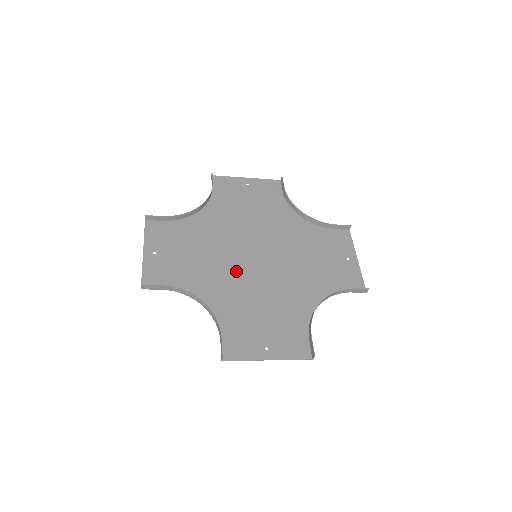
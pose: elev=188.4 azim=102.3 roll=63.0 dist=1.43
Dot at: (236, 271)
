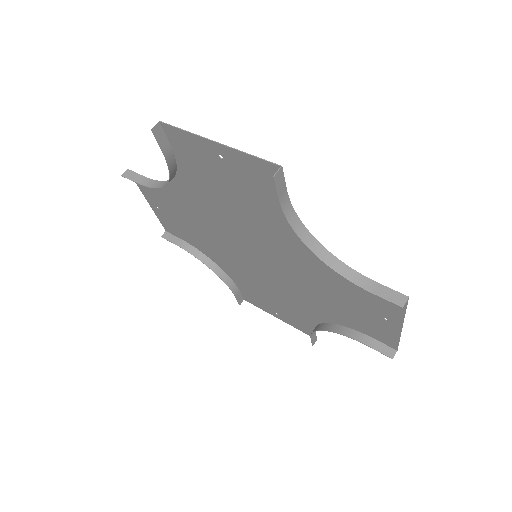
Dot at: (238, 258)
